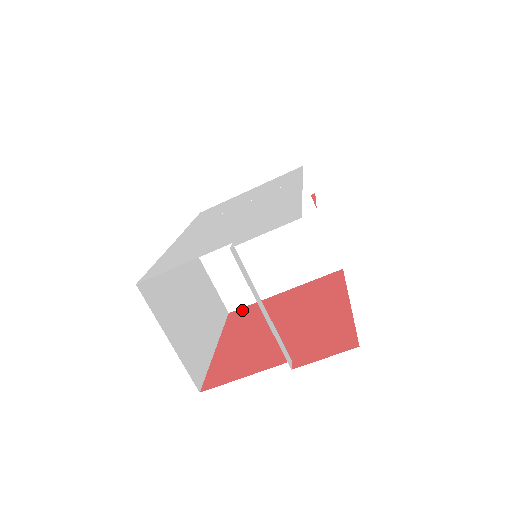
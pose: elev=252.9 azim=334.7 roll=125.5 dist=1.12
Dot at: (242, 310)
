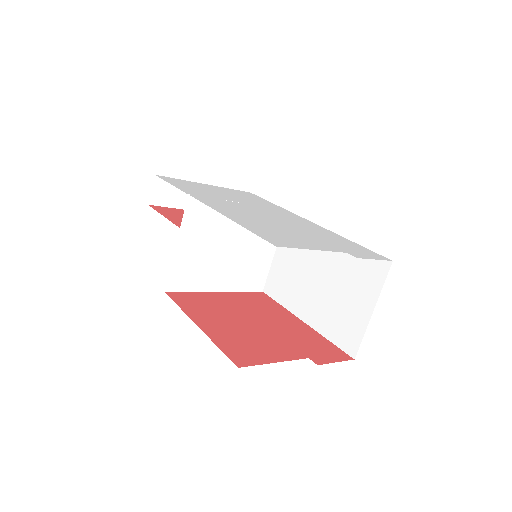
Dot at: (183, 294)
